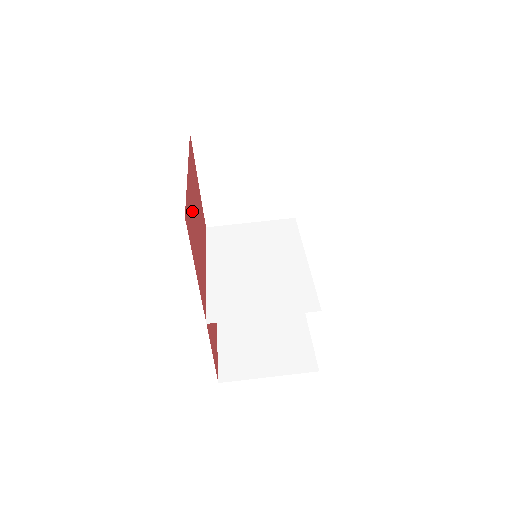
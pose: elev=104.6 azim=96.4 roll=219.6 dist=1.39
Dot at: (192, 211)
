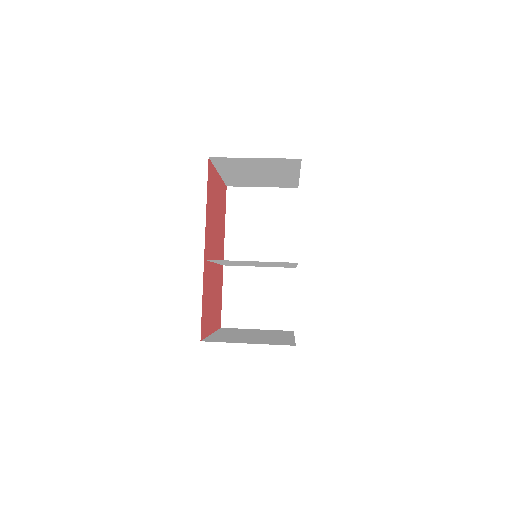
Dot at: (215, 192)
